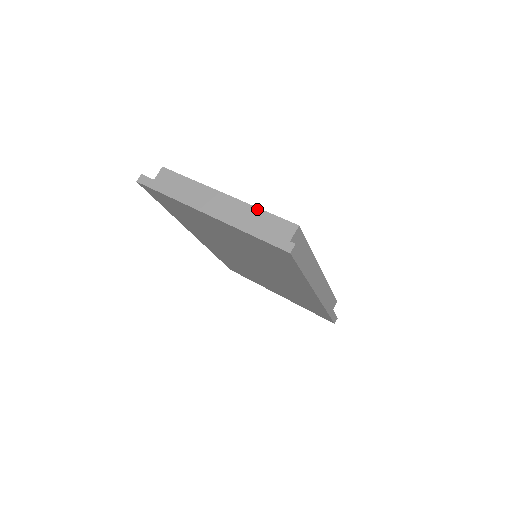
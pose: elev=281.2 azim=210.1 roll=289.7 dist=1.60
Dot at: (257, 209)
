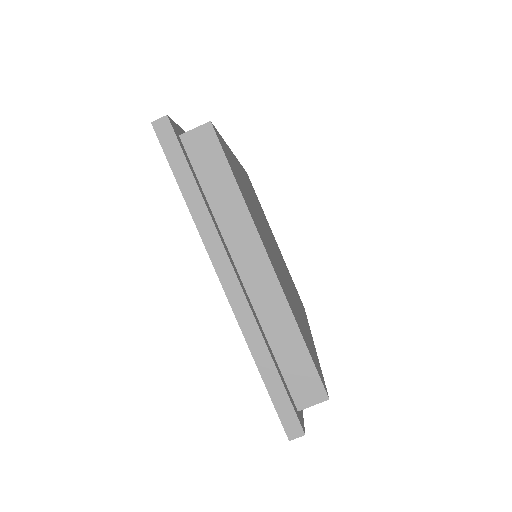
Dot at: (296, 328)
